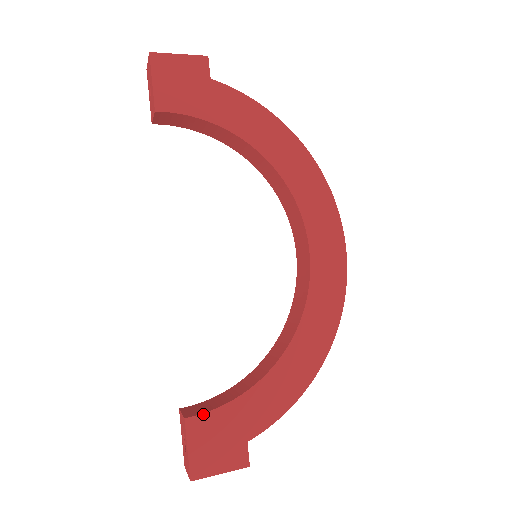
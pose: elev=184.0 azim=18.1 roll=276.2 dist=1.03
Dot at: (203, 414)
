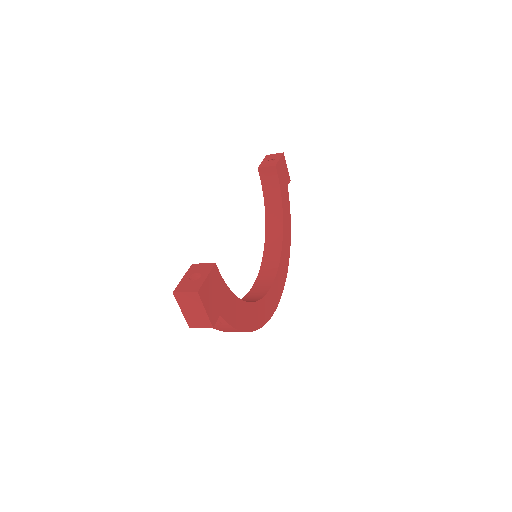
Dot at: occluded
